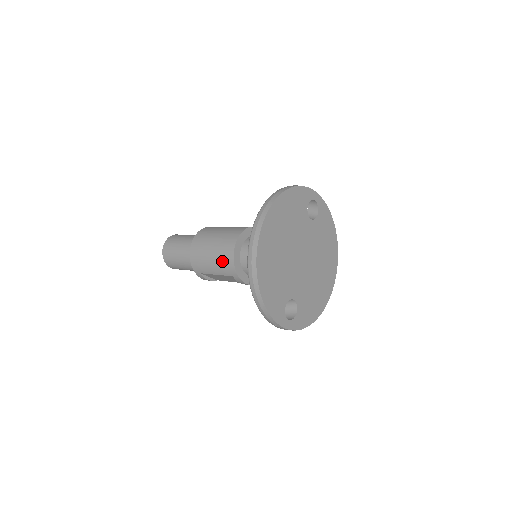
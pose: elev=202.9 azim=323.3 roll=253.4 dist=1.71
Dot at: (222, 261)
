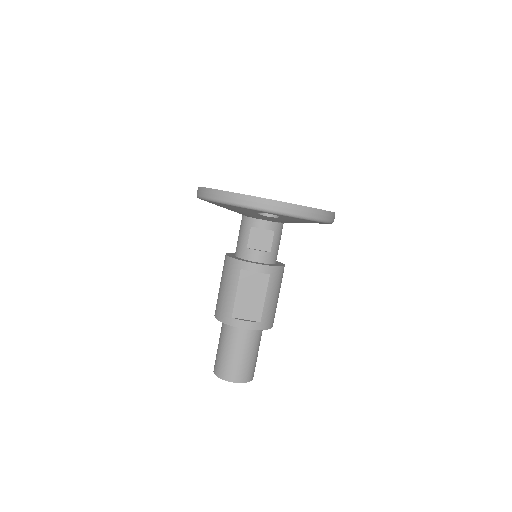
Dot at: (226, 273)
